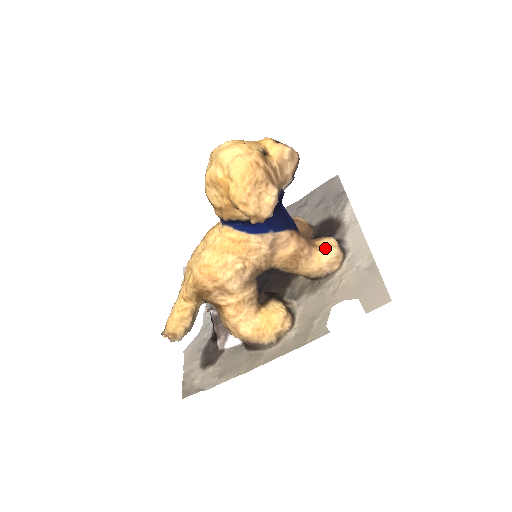
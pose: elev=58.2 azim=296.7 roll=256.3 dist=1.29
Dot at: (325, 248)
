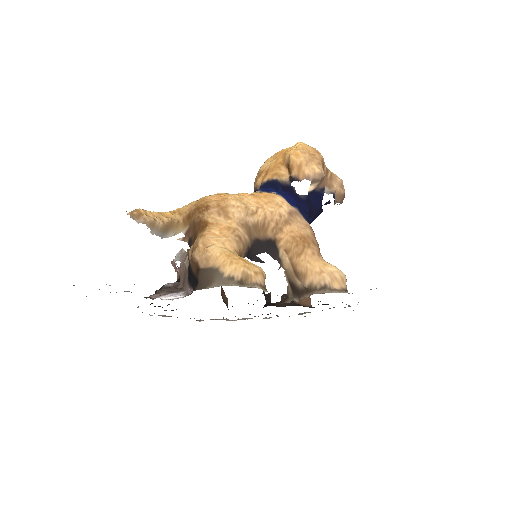
Dot at: occluded
